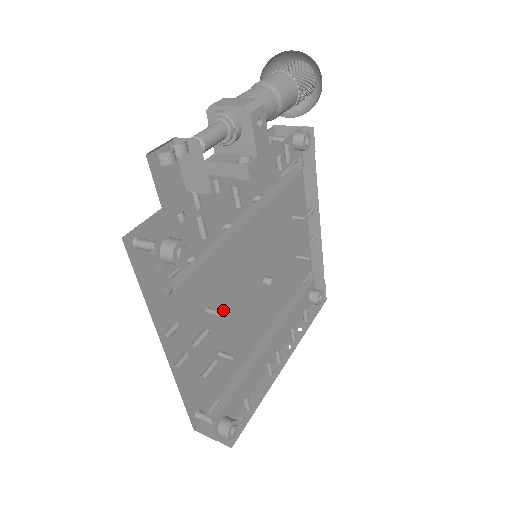
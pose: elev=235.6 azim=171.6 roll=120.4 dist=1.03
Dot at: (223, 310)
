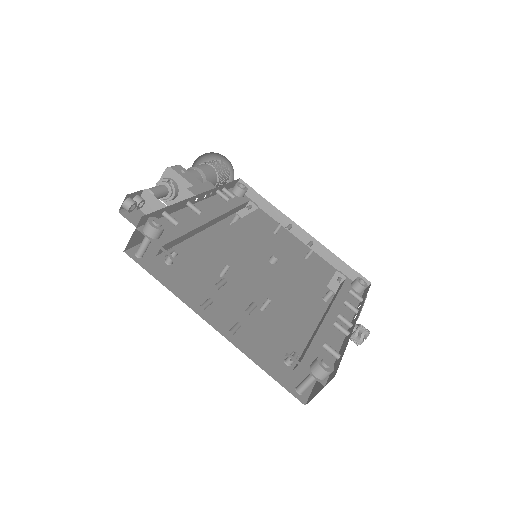
Dot at: (240, 279)
